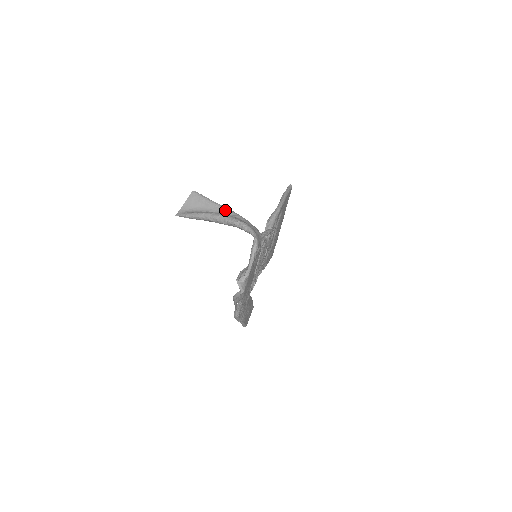
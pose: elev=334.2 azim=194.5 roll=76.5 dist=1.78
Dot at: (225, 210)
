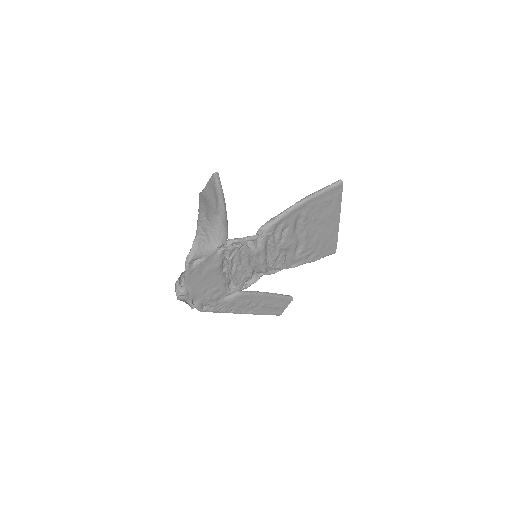
Dot at: (218, 203)
